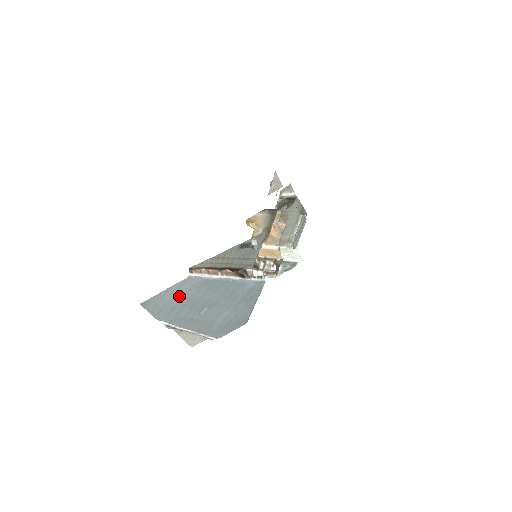
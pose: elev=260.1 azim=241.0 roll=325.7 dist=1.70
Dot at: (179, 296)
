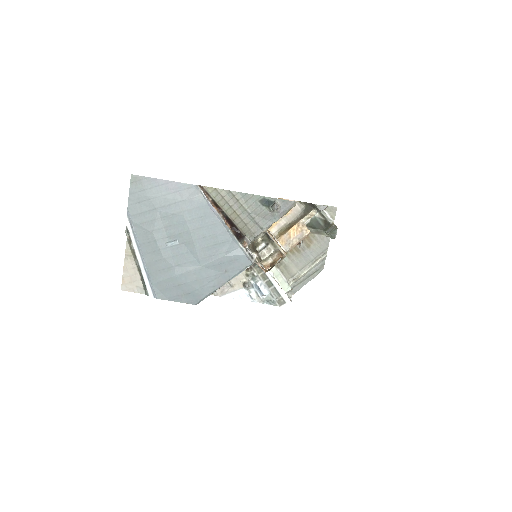
Dot at: (169, 200)
